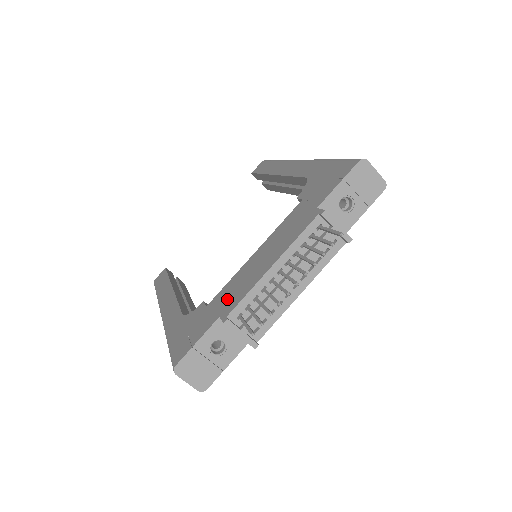
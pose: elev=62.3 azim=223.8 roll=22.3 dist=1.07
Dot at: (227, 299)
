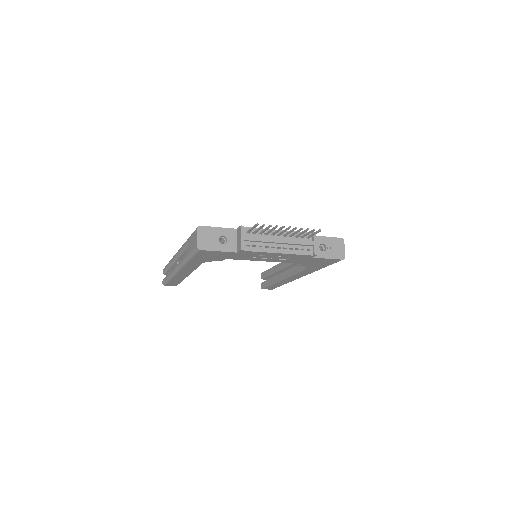
Dot at: occluded
